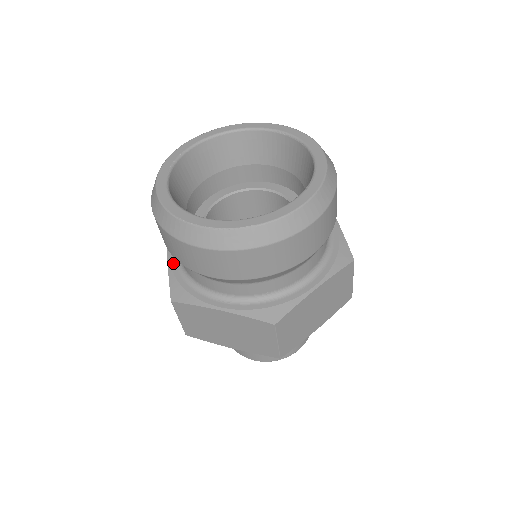
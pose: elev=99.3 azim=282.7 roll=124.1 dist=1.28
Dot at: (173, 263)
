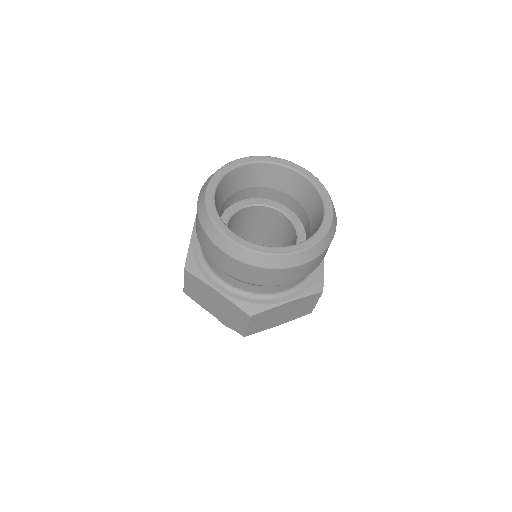
Dot at: (195, 240)
